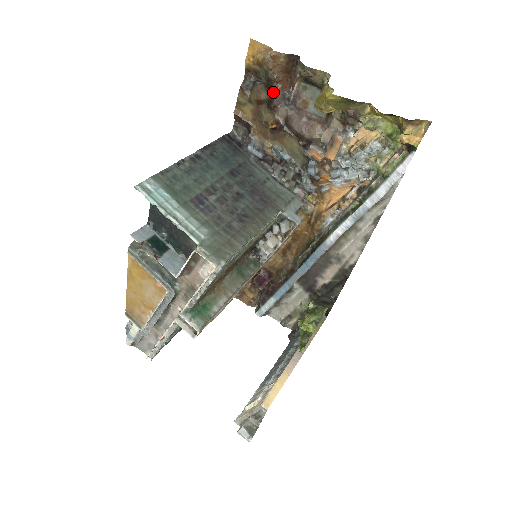
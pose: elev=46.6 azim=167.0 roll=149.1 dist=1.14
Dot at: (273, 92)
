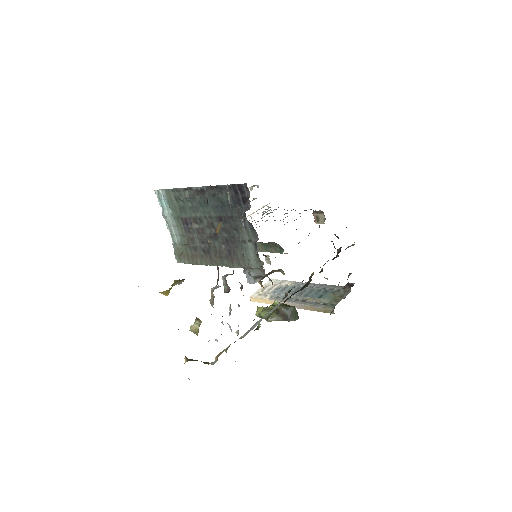
Dot at: occluded
